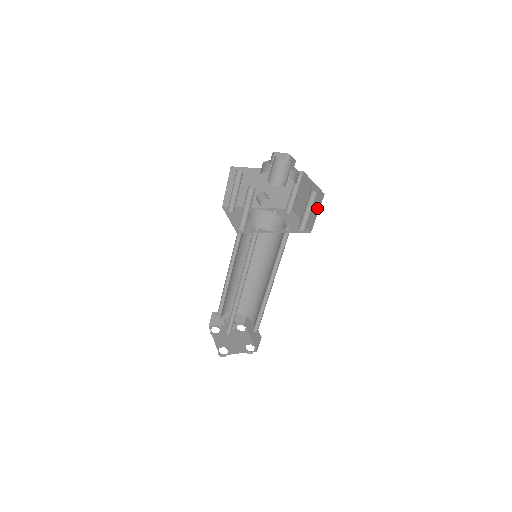
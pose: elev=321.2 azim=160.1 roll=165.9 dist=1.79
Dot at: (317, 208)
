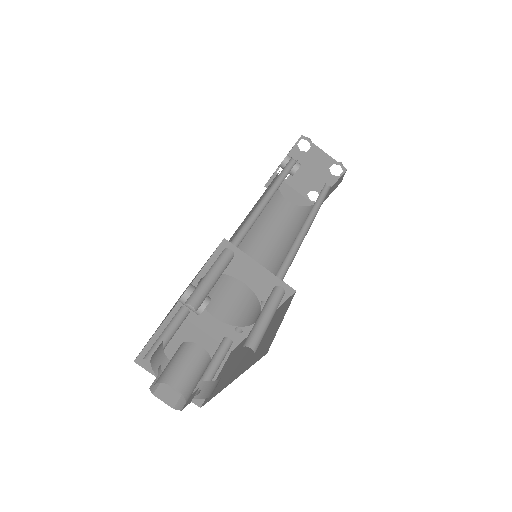
Dot at: occluded
